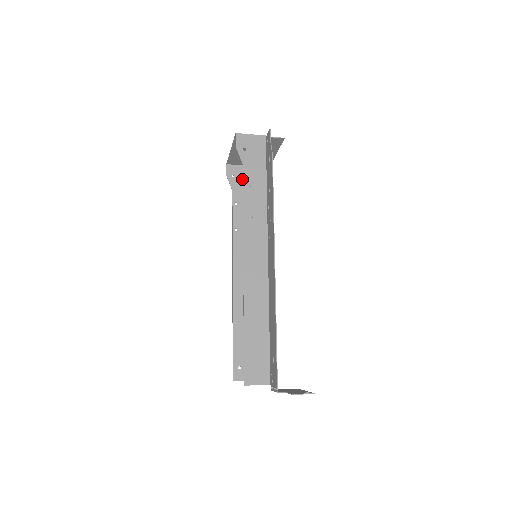
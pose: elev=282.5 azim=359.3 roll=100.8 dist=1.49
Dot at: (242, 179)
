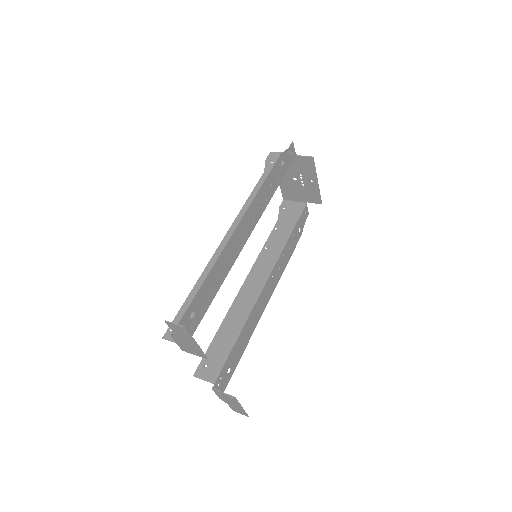
Dot at: (291, 211)
